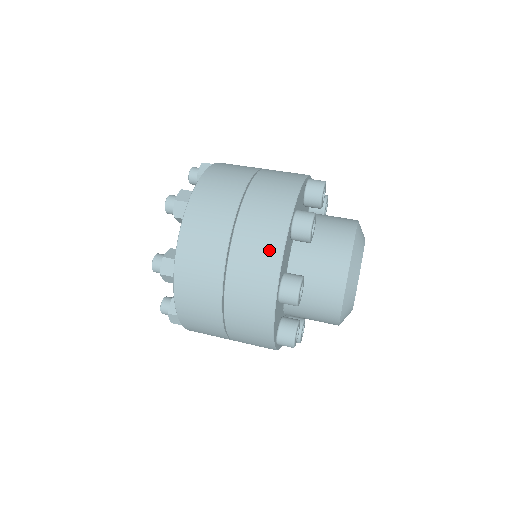
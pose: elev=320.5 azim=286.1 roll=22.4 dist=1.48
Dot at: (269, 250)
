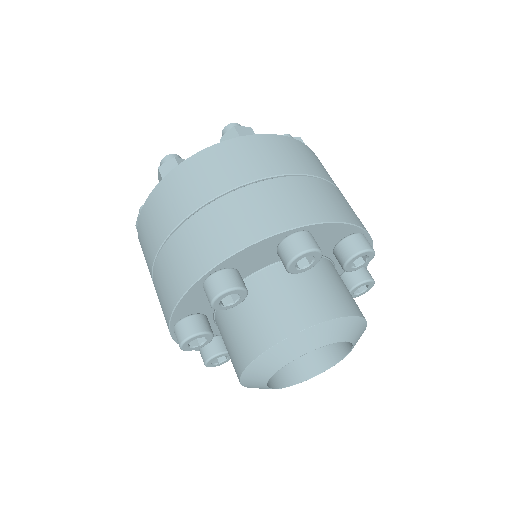
Dot at: (242, 231)
